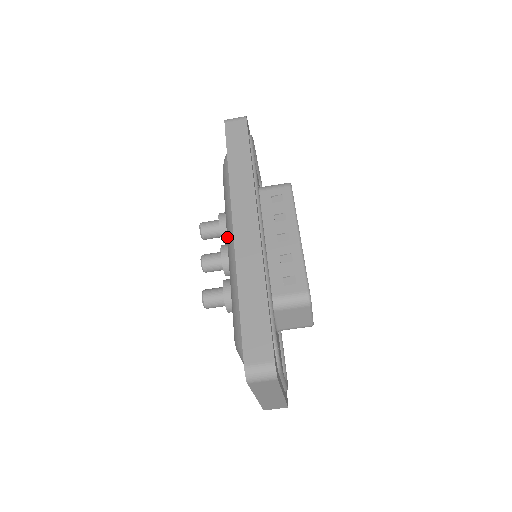
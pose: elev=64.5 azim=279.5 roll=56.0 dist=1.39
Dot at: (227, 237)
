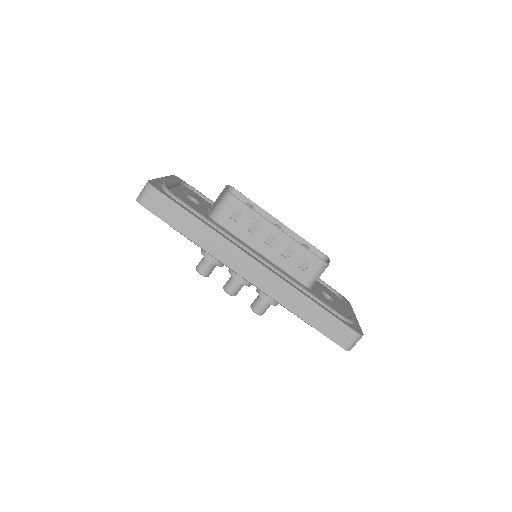
Dot at: occluded
